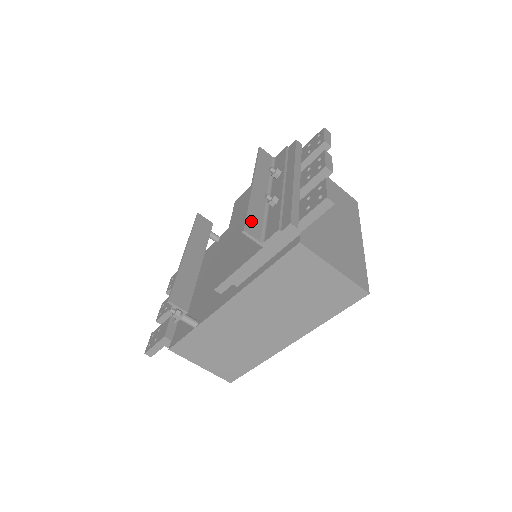
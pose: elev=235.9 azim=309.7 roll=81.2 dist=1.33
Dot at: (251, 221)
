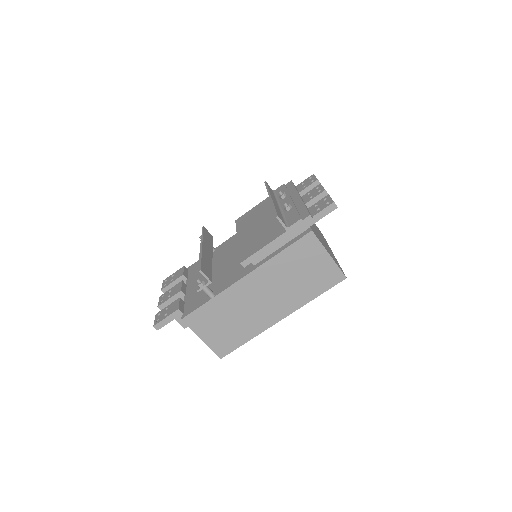
Dot at: (279, 214)
